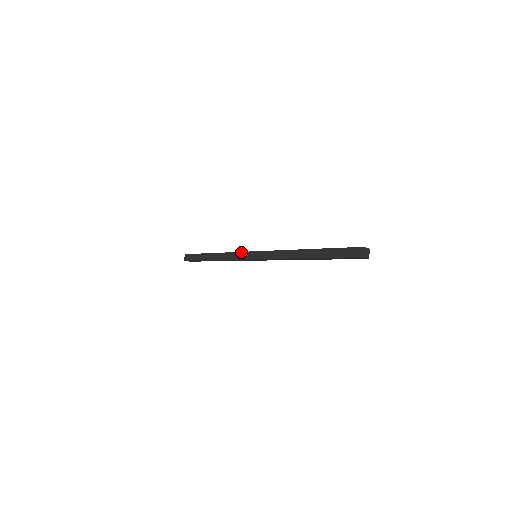
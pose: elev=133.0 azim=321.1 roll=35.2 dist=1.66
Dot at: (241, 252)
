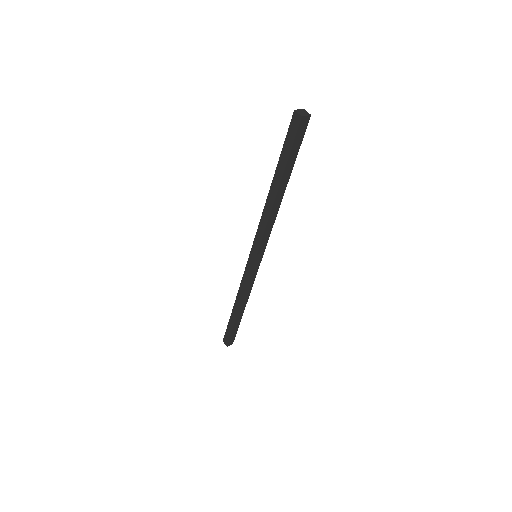
Dot at: (245, 270)
